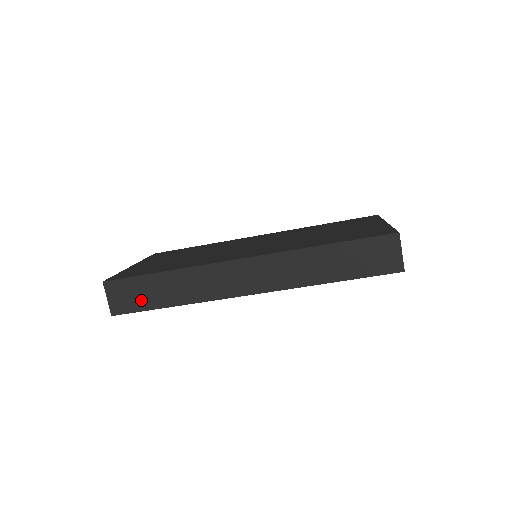
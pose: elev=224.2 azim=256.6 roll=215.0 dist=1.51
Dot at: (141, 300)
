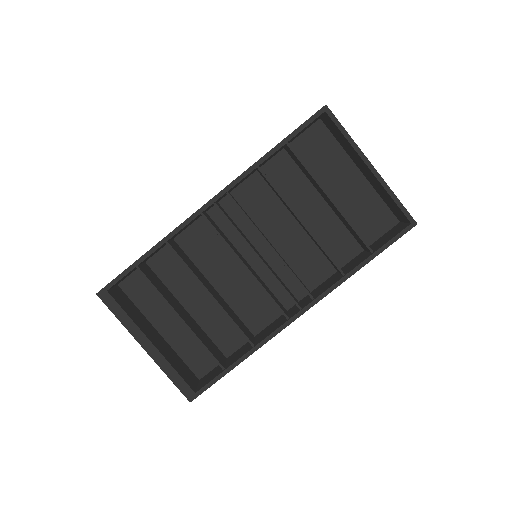
Dot at: occluded
